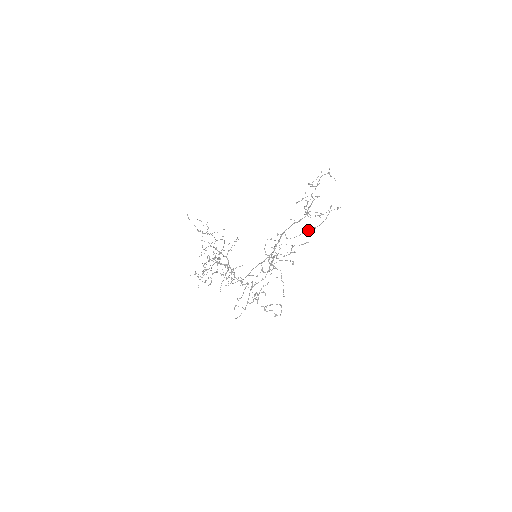
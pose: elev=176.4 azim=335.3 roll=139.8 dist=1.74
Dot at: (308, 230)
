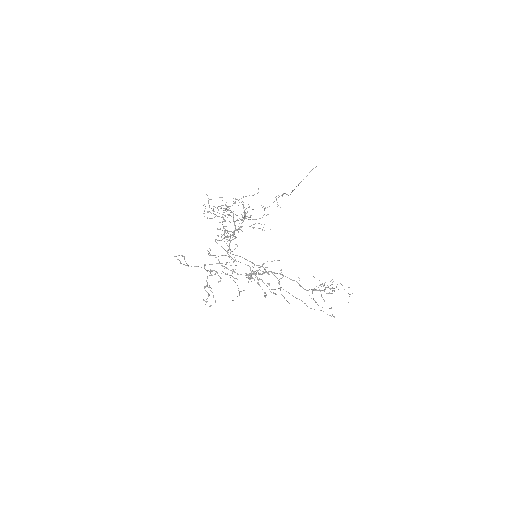
Dot at: occluded
